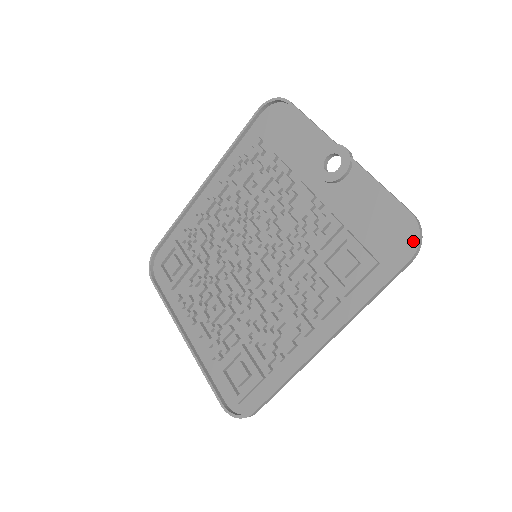
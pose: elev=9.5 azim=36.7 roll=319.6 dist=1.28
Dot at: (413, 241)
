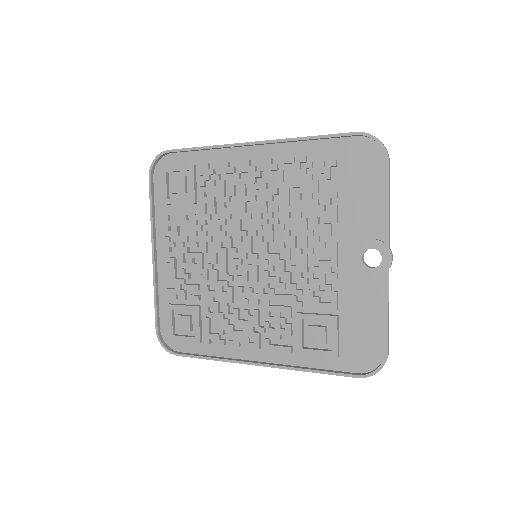
Dot at: (372, 367)
